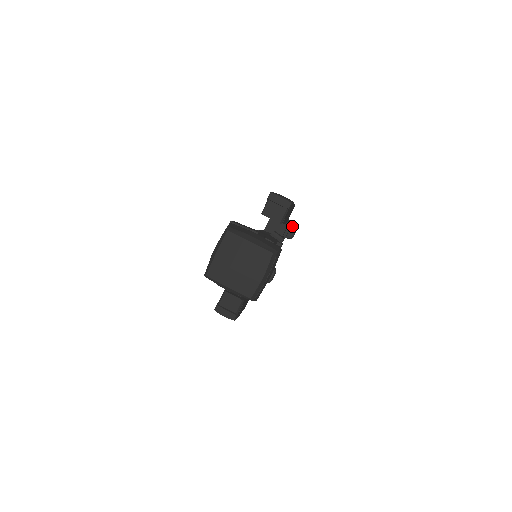
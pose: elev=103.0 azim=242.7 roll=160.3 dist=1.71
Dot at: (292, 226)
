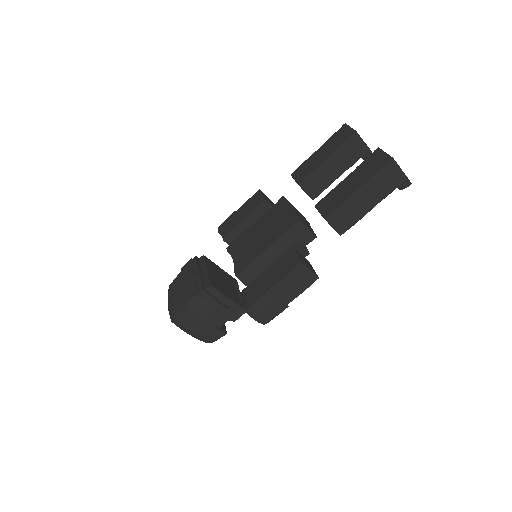
Dot at: occluded
